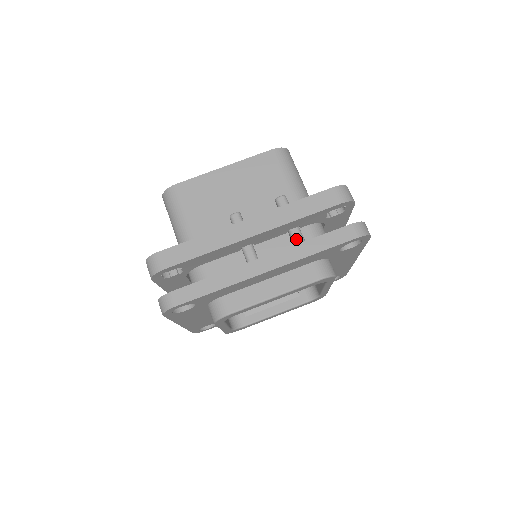
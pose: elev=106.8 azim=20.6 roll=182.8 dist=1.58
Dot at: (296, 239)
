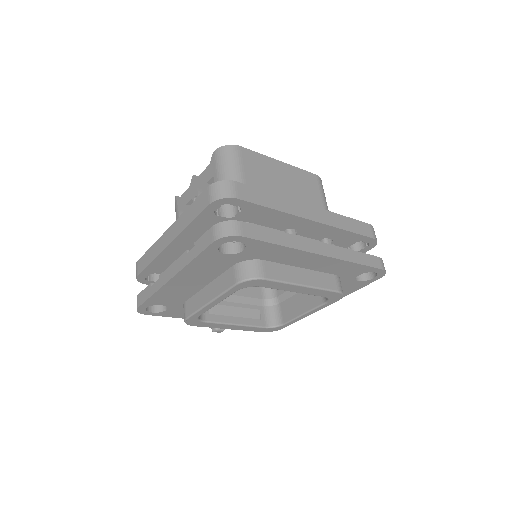
Dot at: occluded
